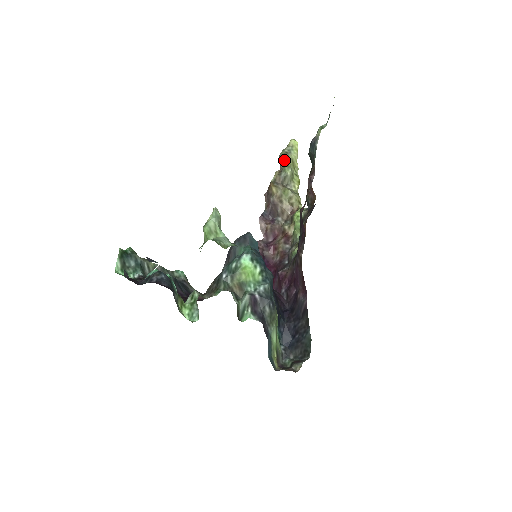
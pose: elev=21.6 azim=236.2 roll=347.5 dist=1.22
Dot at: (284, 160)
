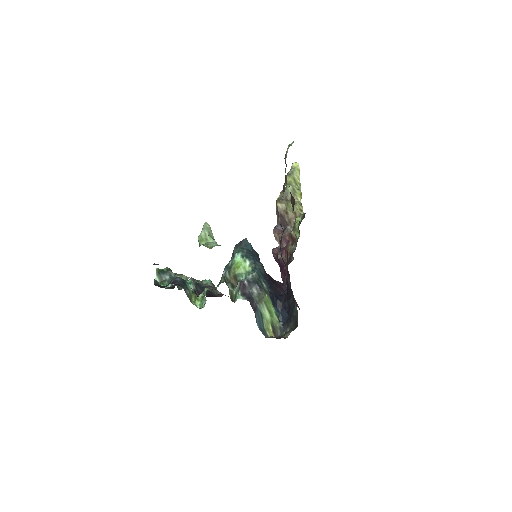
Dot at: (287, 180)
